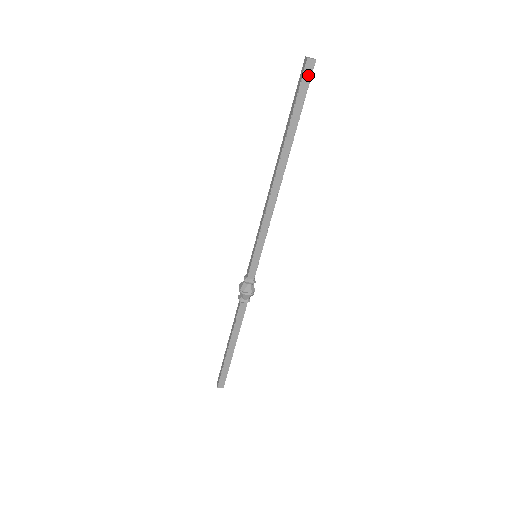
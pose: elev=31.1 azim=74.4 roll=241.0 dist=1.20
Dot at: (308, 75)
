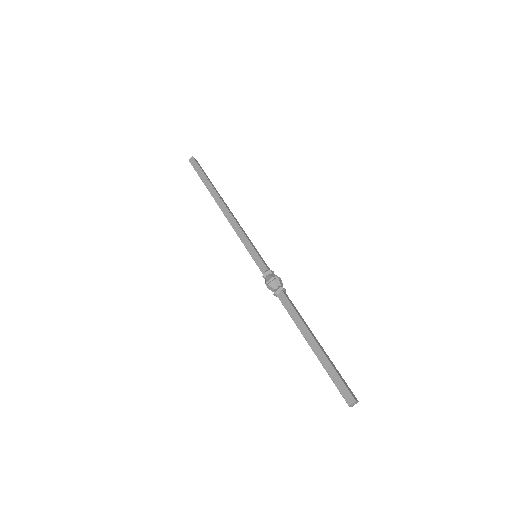
Dot at: (194, 163)
